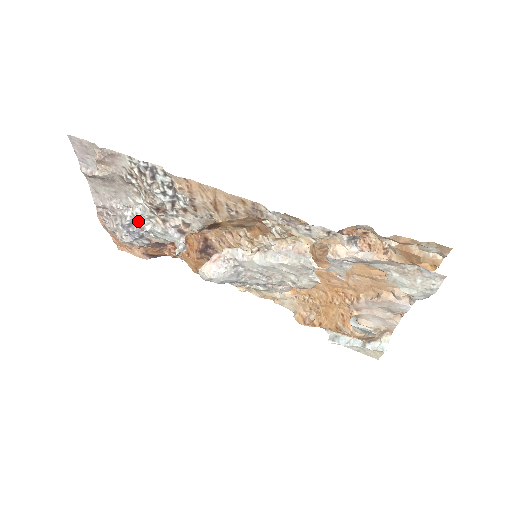
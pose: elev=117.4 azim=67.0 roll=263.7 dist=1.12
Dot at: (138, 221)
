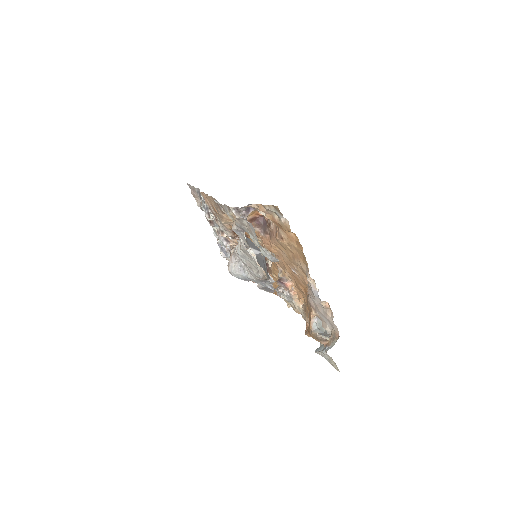
Dot at: (215, 236)
